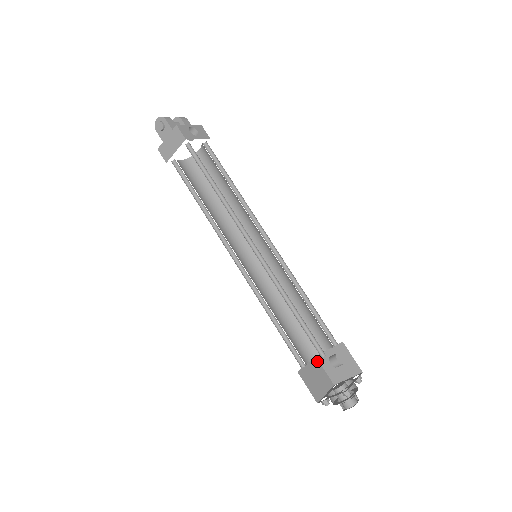
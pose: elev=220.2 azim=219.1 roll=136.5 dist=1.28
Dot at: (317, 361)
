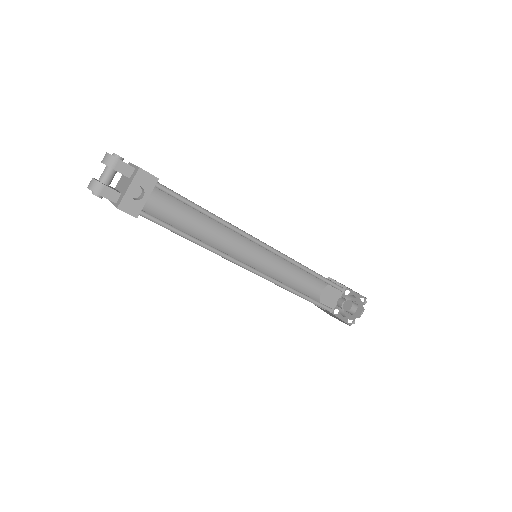
Dot at: occluded
